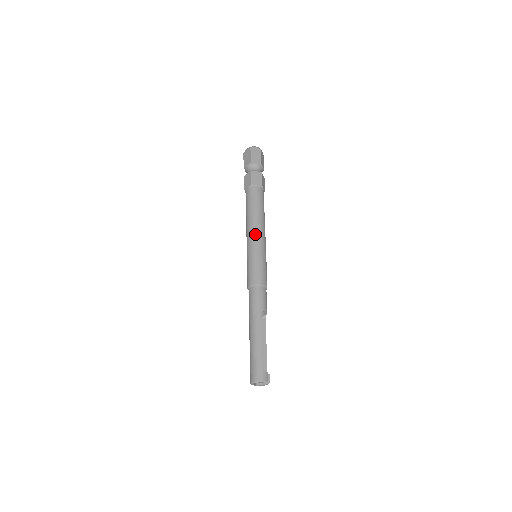
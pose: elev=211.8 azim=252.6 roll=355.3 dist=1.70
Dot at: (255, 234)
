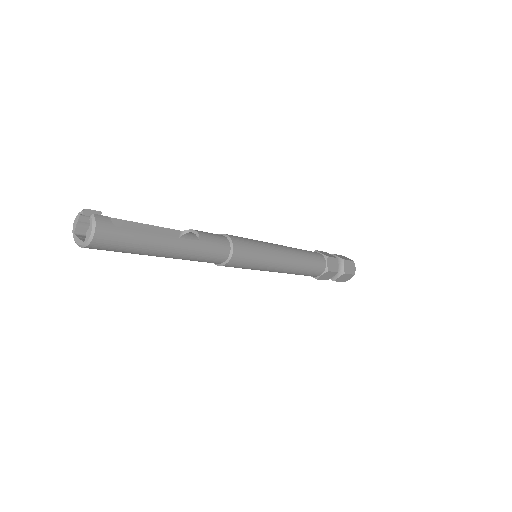
Dot at: occluded
